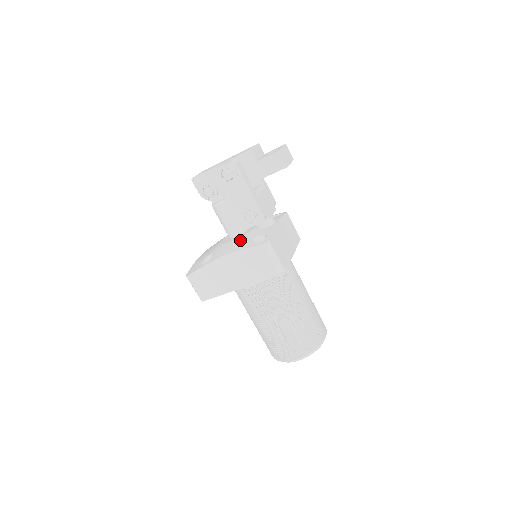
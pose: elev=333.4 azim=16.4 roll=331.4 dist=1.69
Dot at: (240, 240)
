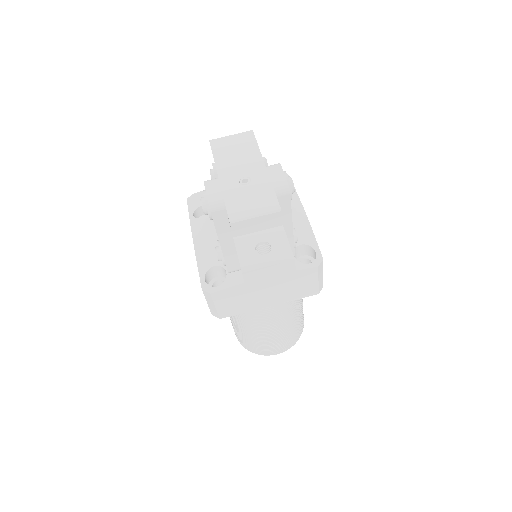
Dot at: occluded
